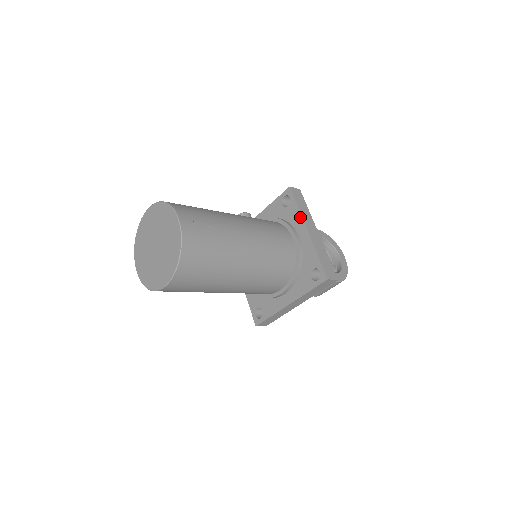
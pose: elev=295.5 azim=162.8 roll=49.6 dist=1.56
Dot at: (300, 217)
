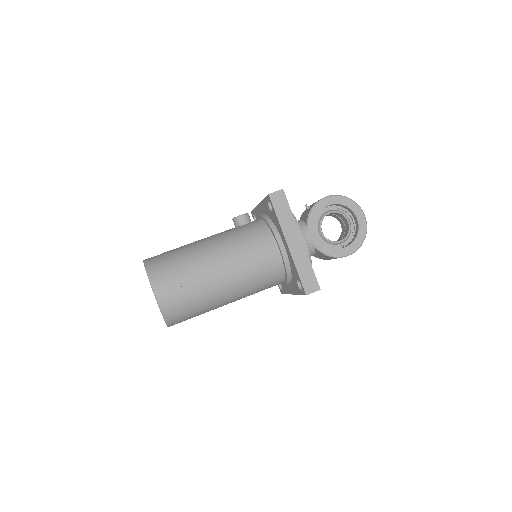
Dot at: (280, 229)
